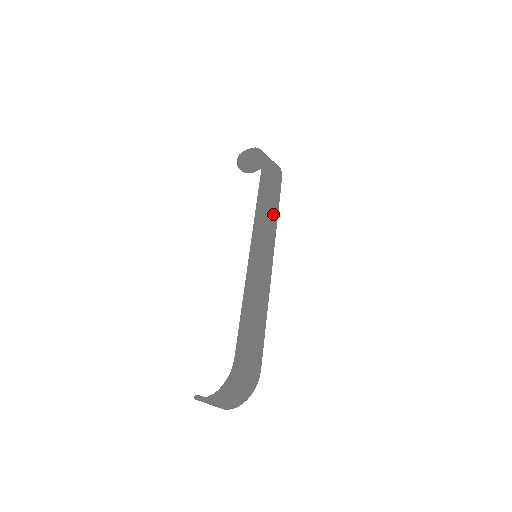
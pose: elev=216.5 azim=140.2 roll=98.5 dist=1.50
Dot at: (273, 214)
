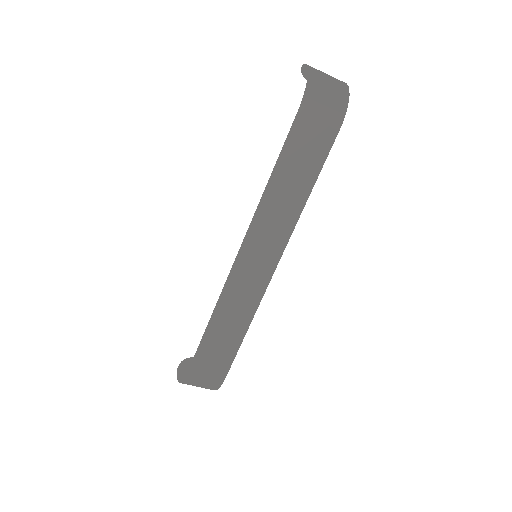
Dot at: (296, 200)
